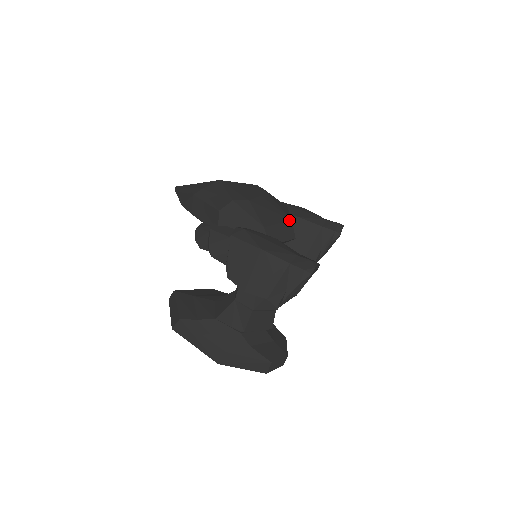
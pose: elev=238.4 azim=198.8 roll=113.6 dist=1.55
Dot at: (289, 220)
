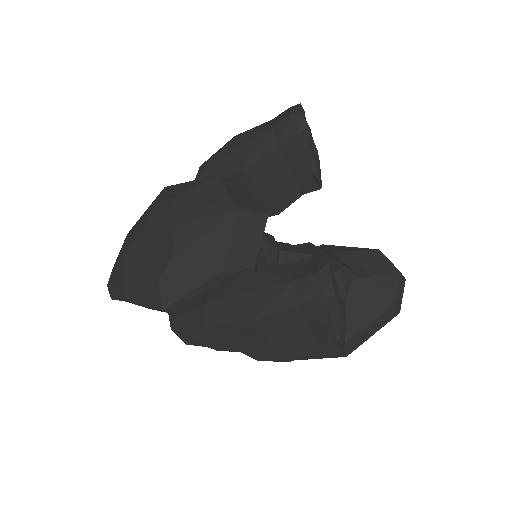
Dot at: (236, 214)
